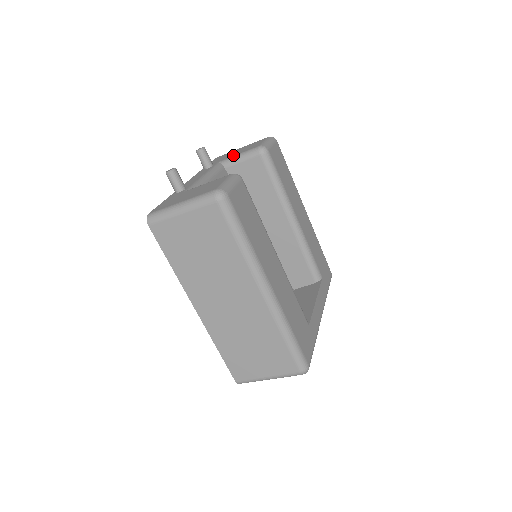
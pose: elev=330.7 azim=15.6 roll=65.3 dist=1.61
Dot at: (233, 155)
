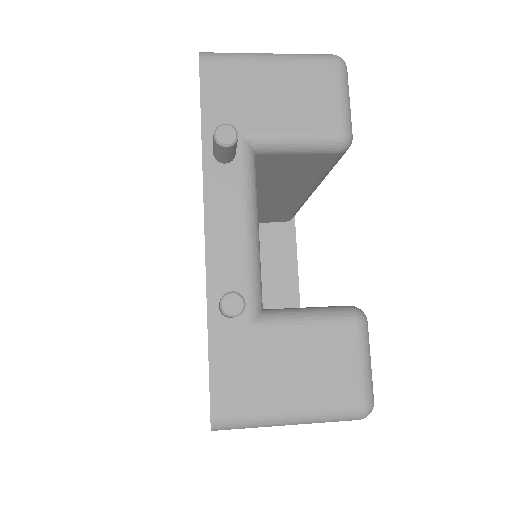
Dot at: (277, 126)
